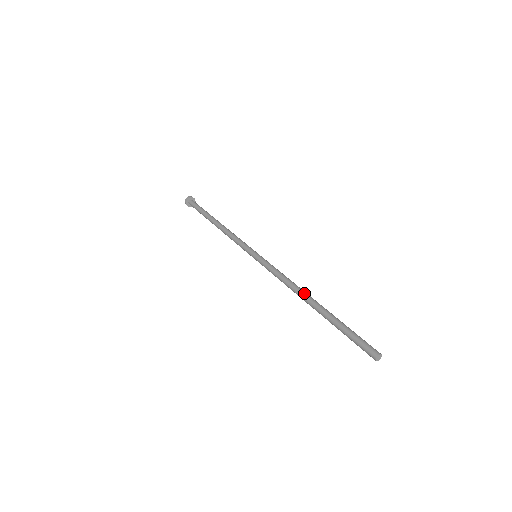
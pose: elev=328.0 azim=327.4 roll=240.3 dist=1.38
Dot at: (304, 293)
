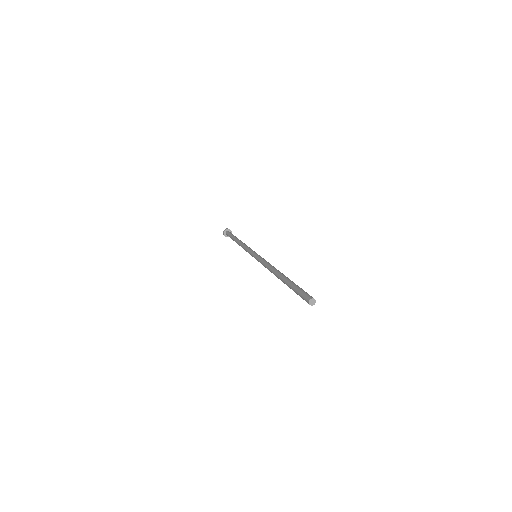
Dot at: (278, 270)
